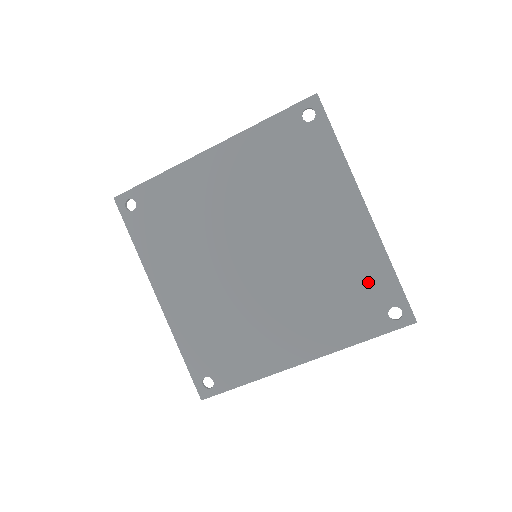
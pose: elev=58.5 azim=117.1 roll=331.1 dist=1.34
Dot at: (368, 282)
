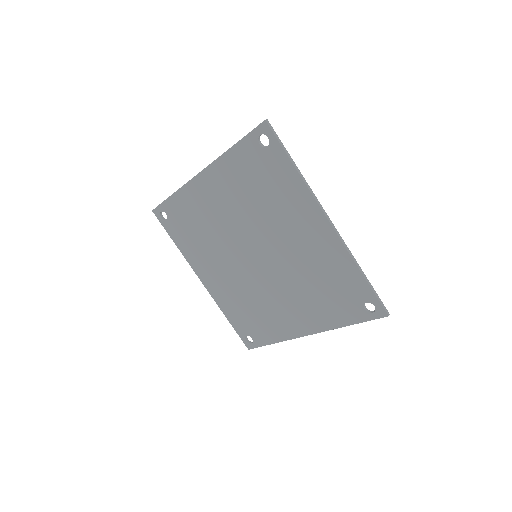
Dot at: (343, 282)
